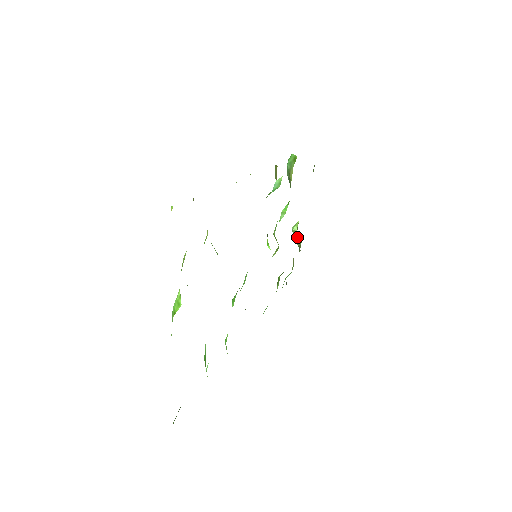
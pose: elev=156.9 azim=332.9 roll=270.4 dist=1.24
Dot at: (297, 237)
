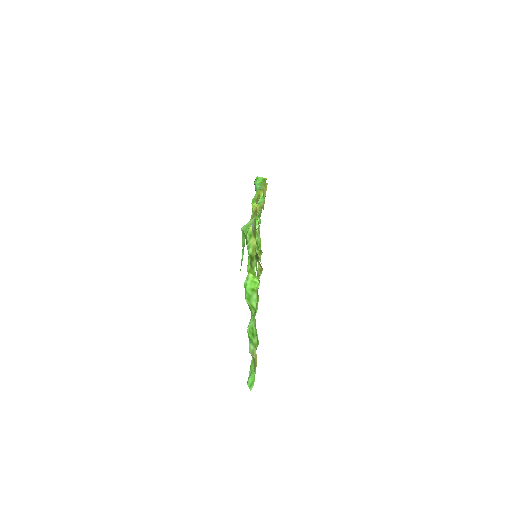
Dot at: occluded
